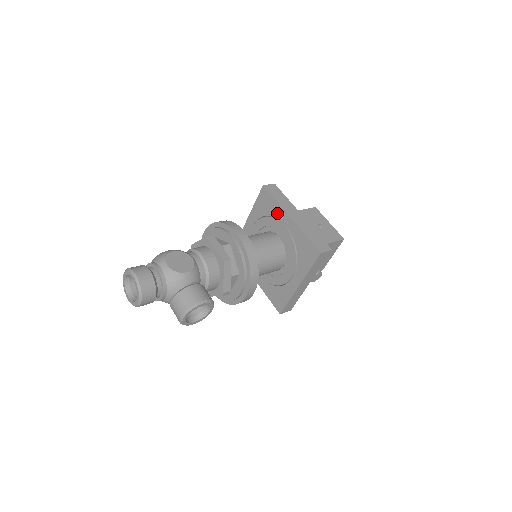
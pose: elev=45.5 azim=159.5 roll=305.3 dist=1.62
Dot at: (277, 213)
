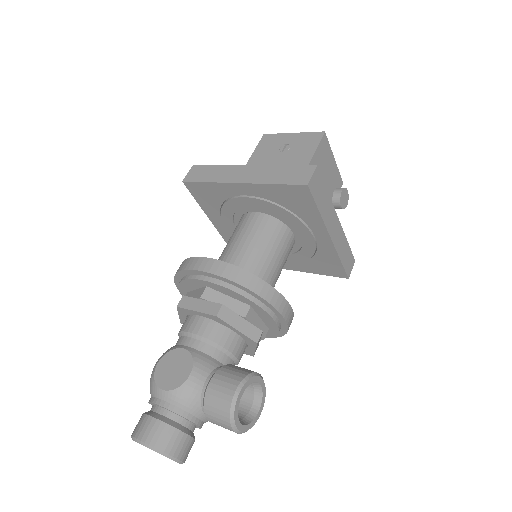
Dot at: (224, 193)
